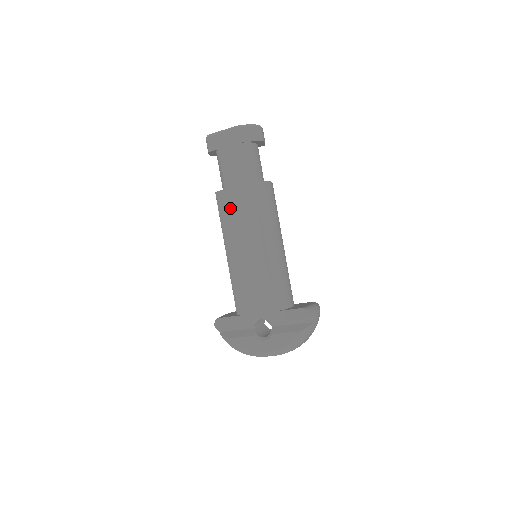
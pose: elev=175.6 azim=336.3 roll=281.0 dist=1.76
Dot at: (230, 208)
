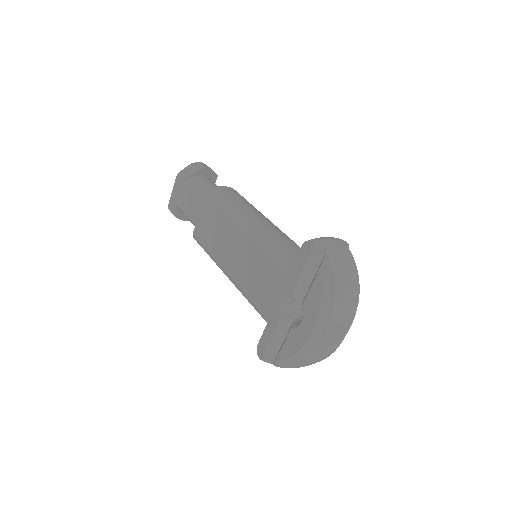
Dot at: (205, 235)
